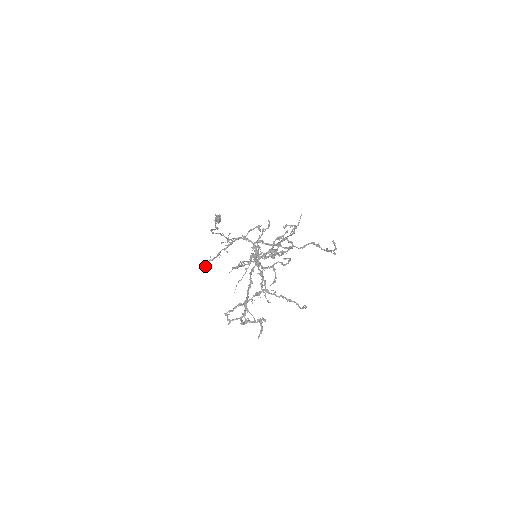
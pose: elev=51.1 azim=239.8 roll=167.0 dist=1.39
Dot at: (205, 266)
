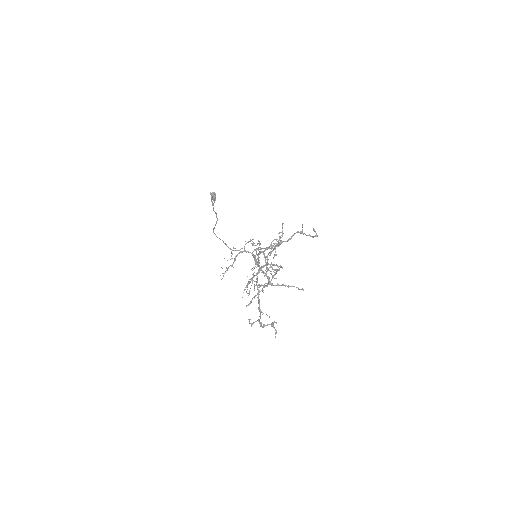
Dot at: occluded
